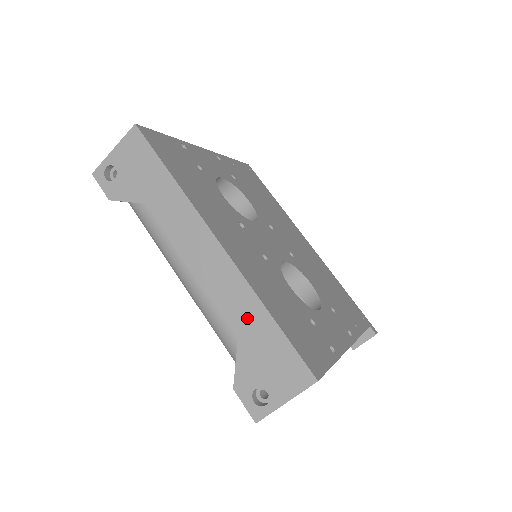
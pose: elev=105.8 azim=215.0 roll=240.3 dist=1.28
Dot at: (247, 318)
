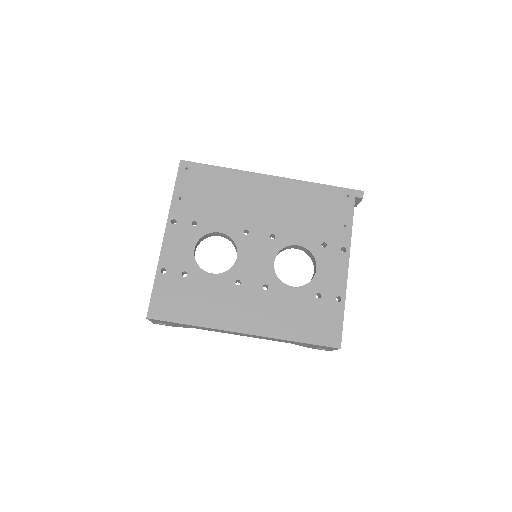
Dot at: occluded
